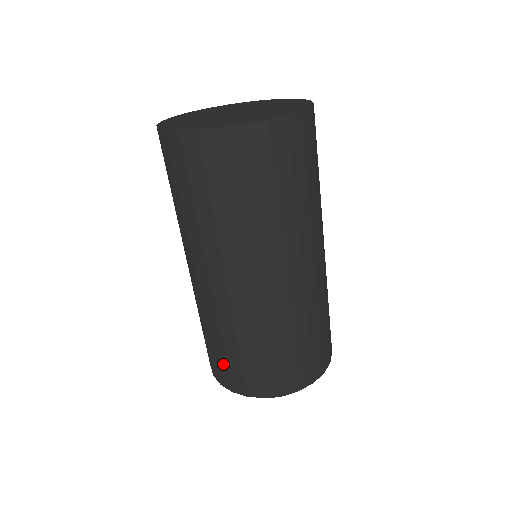
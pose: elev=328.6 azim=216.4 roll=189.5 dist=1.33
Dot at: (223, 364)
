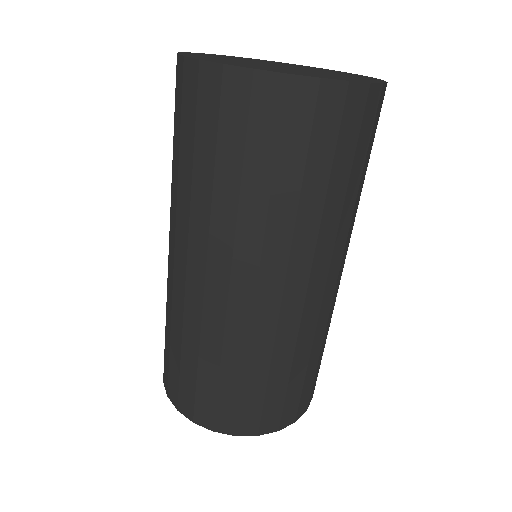
Dot at: occluded
